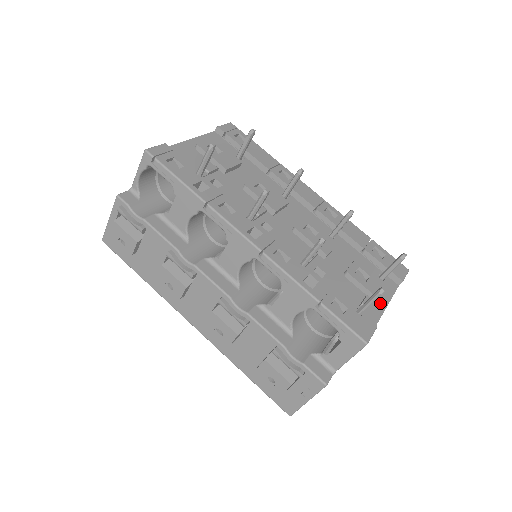
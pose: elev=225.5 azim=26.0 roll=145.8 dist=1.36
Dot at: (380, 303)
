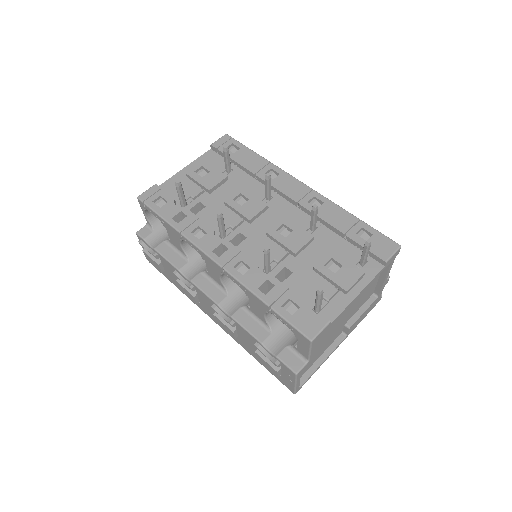
Dot at: (350, 292)
